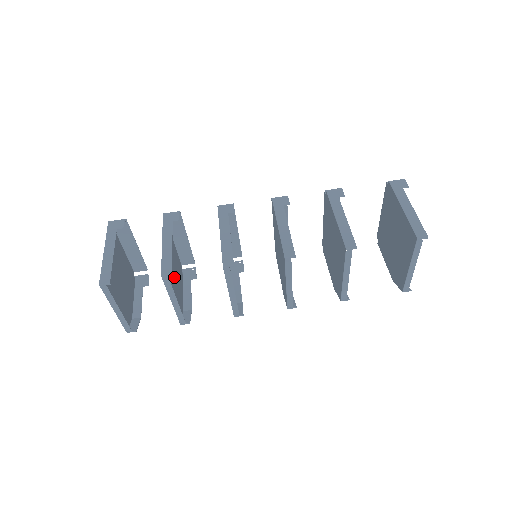
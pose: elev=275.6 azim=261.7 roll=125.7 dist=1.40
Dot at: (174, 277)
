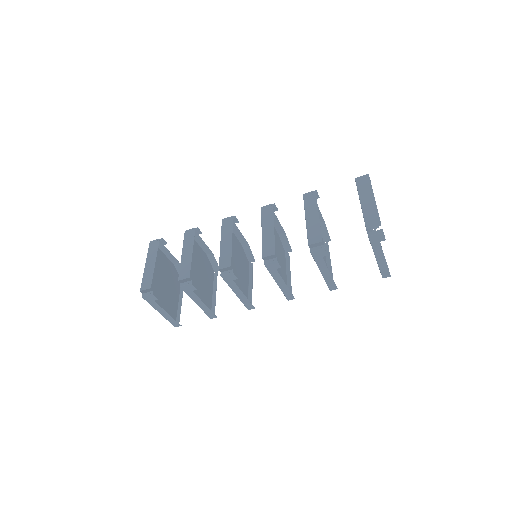
Dot at: (199, 272)
